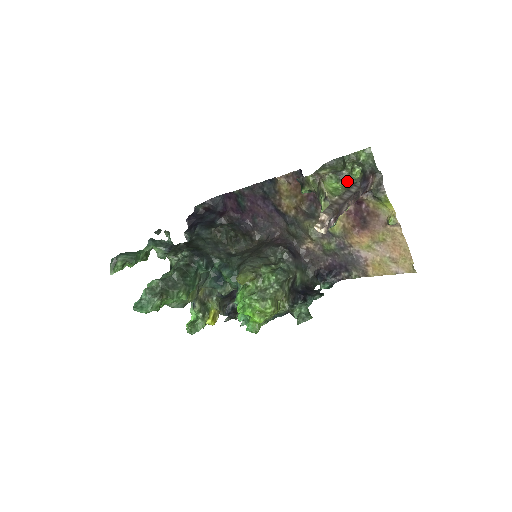
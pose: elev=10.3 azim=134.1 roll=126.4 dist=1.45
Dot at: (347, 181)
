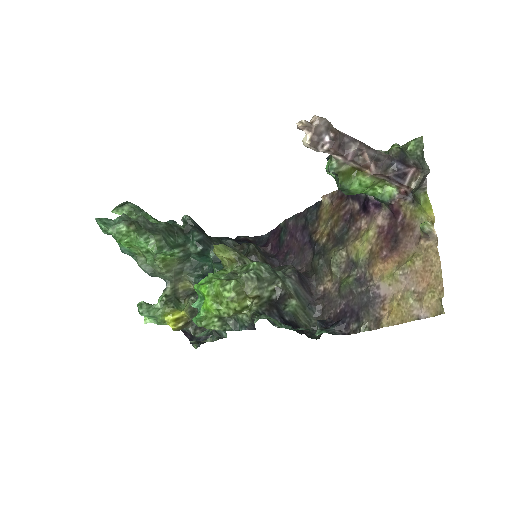
Dot at: occluded
